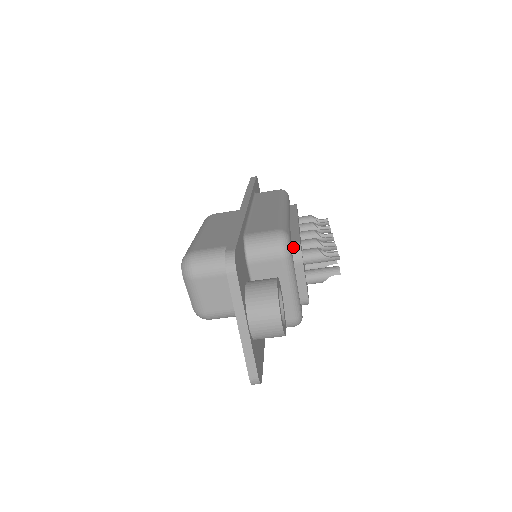
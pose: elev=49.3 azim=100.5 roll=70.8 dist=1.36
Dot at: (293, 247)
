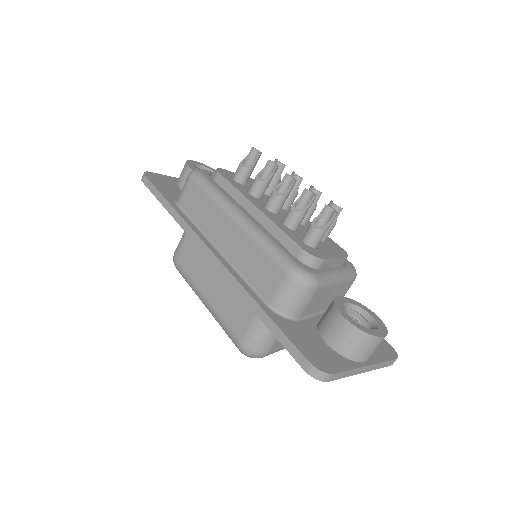
Dot at: (305, 261)
